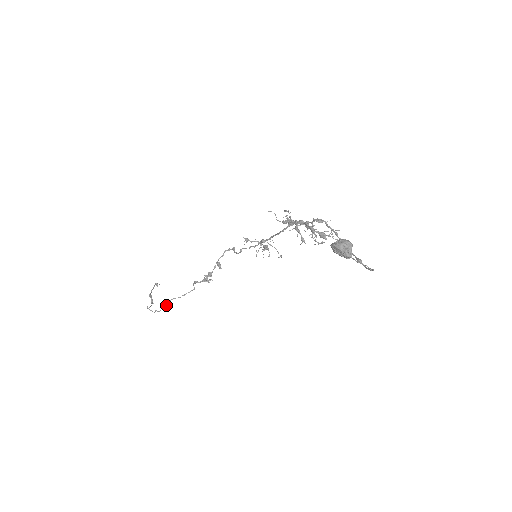
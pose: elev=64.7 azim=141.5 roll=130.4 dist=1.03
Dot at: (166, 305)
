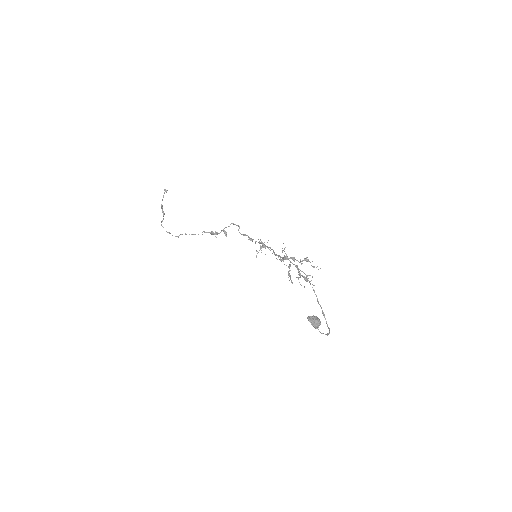
Dot at: occluded
